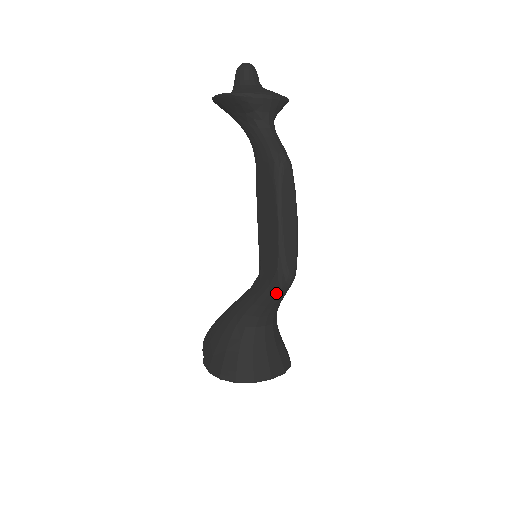
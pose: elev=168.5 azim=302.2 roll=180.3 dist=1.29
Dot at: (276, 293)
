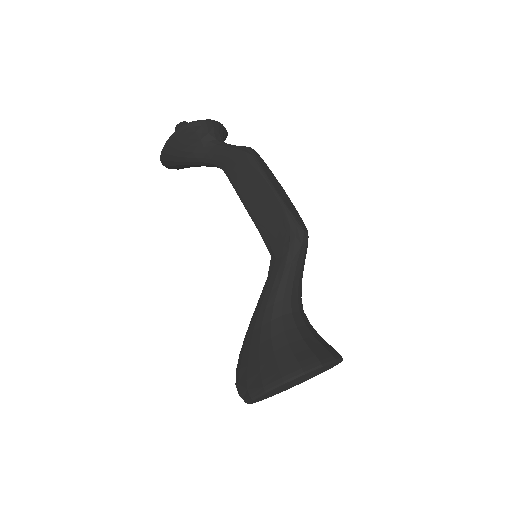
Dot at: (298, 255)
